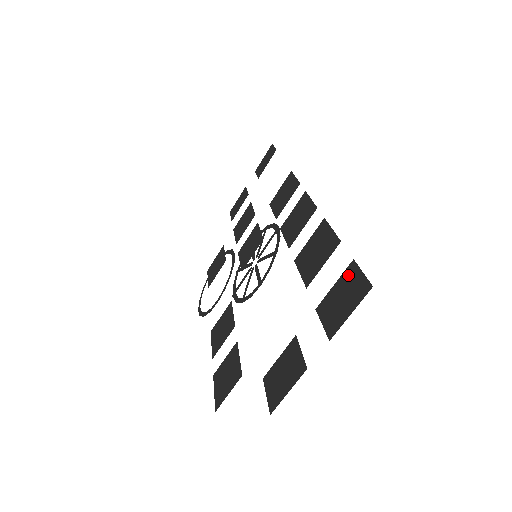
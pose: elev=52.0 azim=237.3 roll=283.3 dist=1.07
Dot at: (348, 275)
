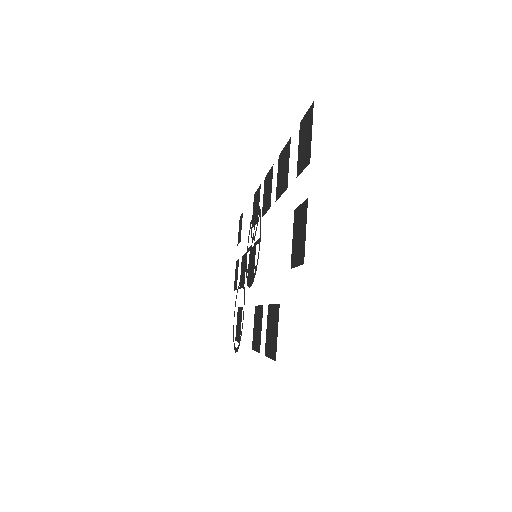
Dot at: (301, 131)
